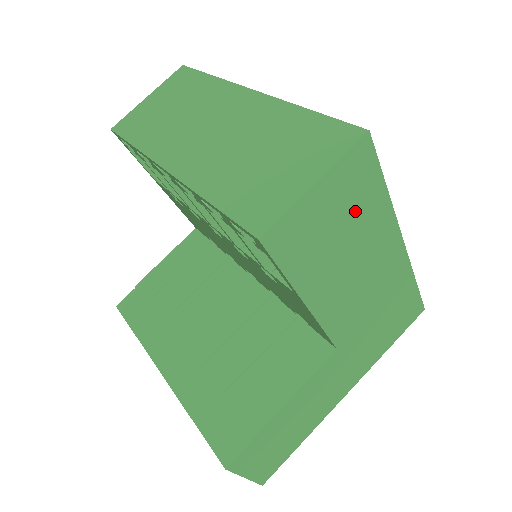
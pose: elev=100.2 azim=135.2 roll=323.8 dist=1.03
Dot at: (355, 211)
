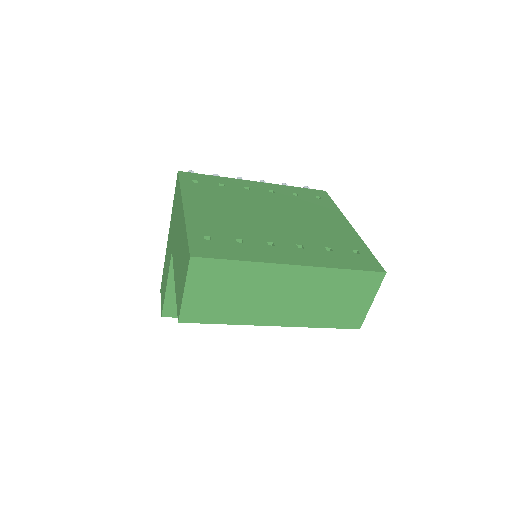
Dot at: occluded
